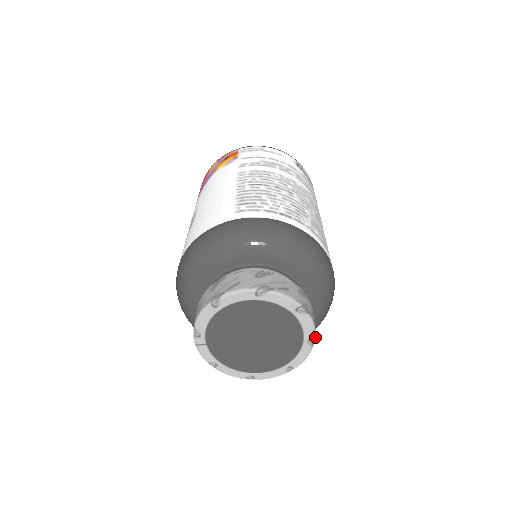
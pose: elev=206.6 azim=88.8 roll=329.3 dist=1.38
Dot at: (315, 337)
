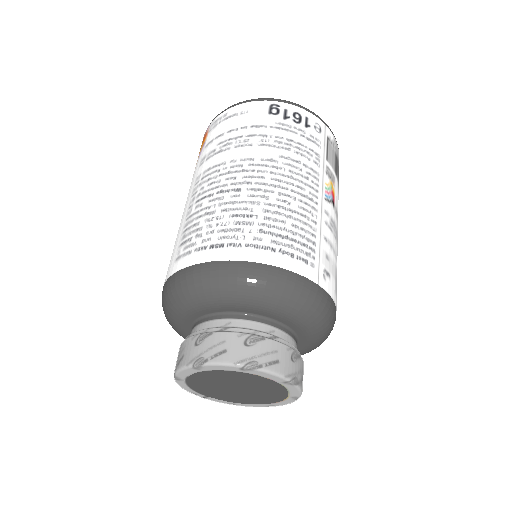
Dot at: (288, 378)
